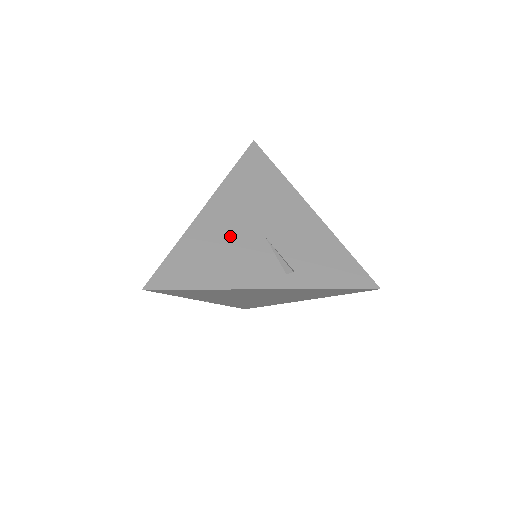
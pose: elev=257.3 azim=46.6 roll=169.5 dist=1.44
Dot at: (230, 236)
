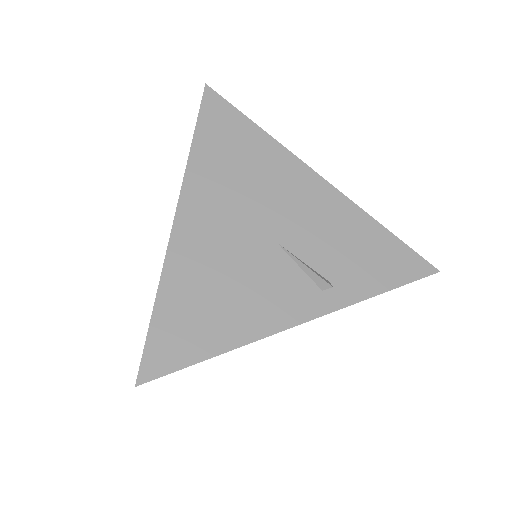
Dot at: (228, 256)
